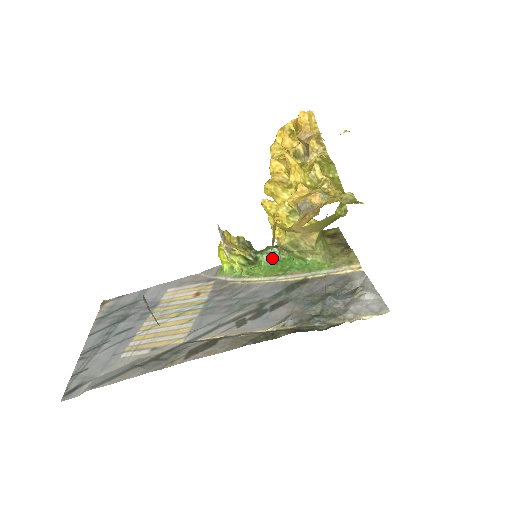
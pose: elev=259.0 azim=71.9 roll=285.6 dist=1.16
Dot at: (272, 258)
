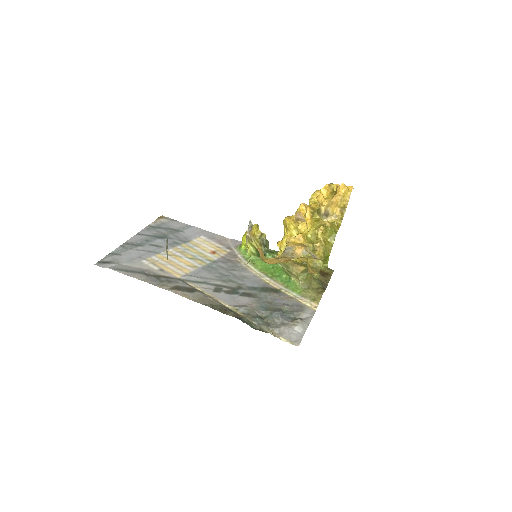
Dot at: occluded
